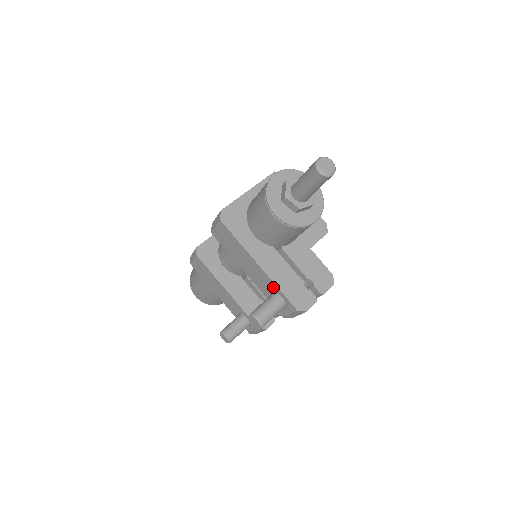
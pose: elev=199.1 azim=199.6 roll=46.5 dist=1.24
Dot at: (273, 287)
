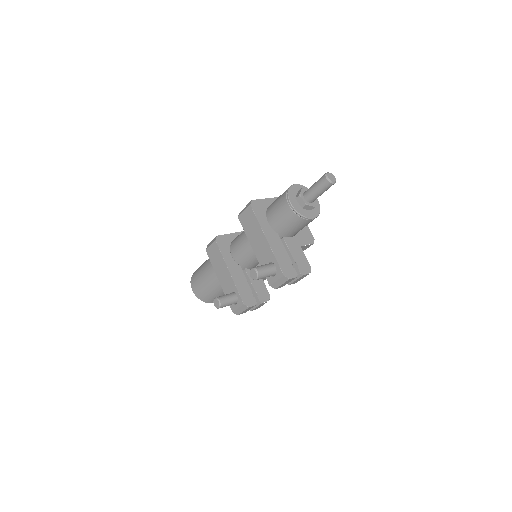
Dot at: (271, 257)
